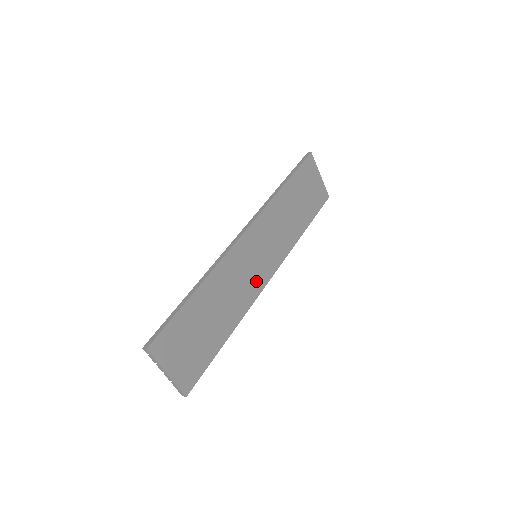
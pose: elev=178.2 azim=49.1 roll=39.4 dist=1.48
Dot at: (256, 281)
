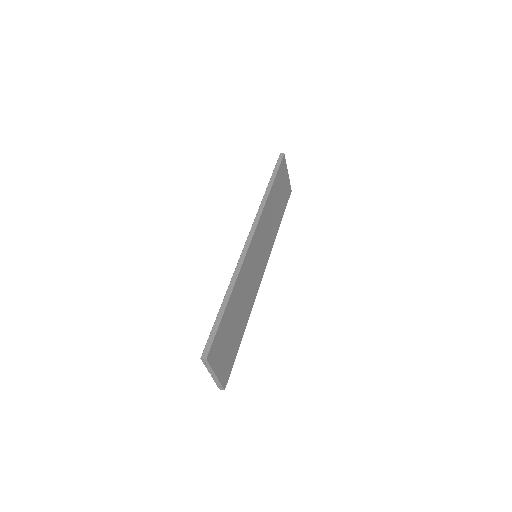
Dot at: (257, 278)
